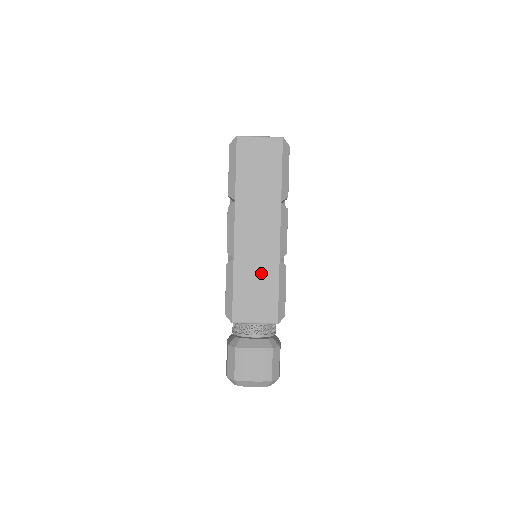
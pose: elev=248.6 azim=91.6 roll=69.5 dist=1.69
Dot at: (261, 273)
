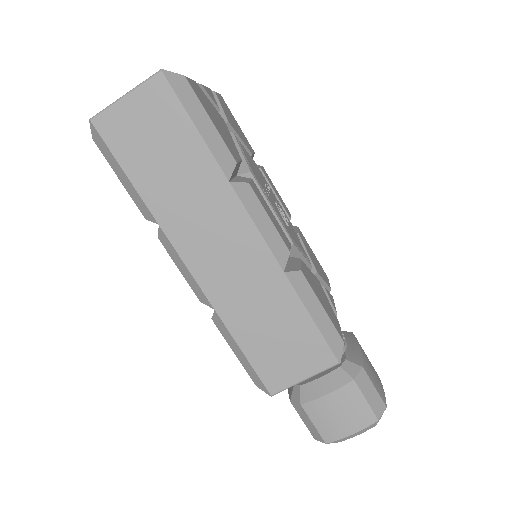
Dot at: (268, 307)
